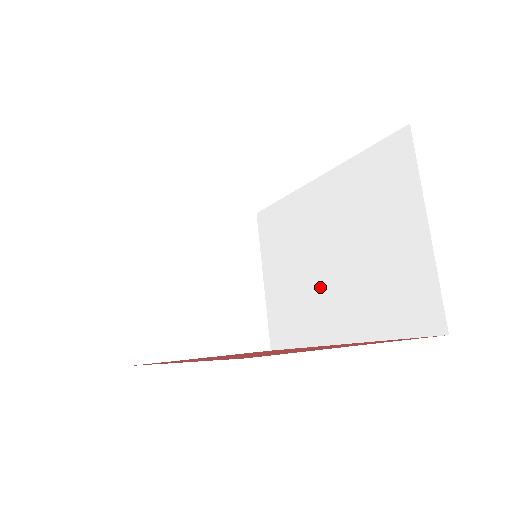
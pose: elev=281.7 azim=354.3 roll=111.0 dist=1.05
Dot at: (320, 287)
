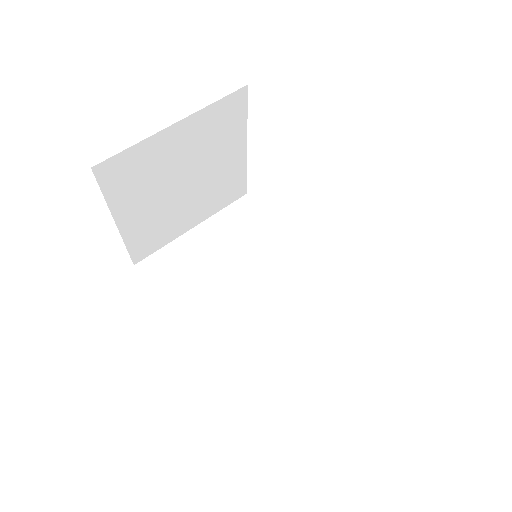
Dot at: (228, 298)
